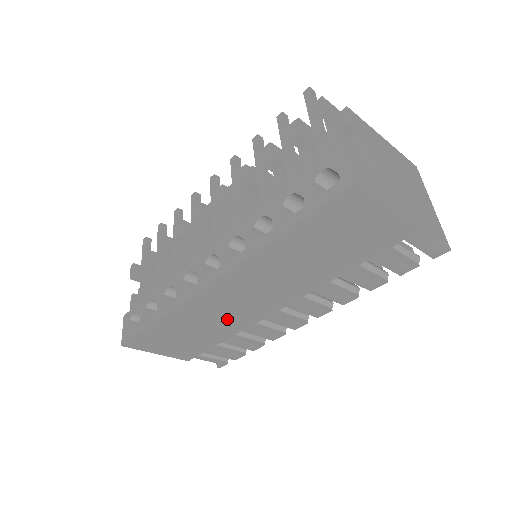
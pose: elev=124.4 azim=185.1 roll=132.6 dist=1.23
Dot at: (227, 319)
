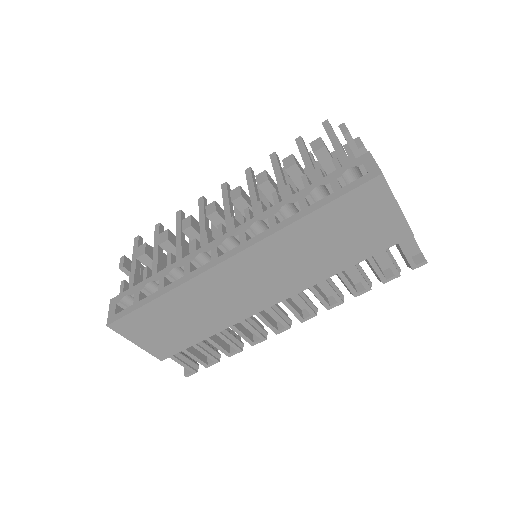
Dot at: (223, 308)
